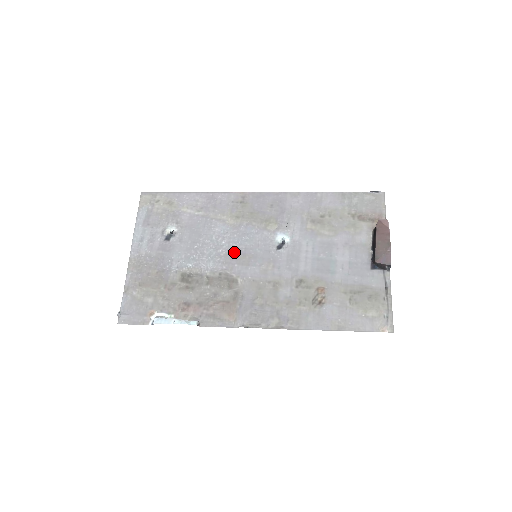
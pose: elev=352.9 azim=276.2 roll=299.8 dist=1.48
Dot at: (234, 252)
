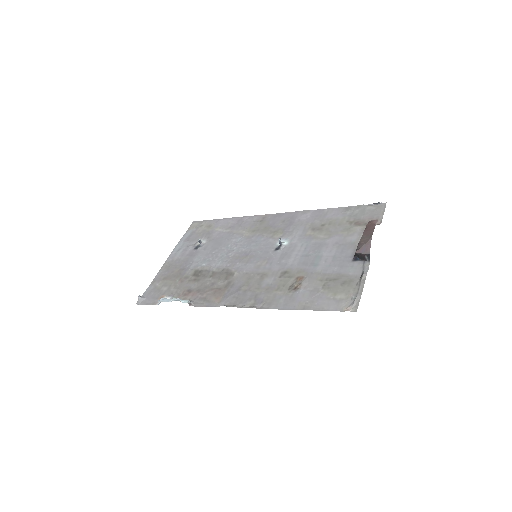
Dot at: (240, 254)
